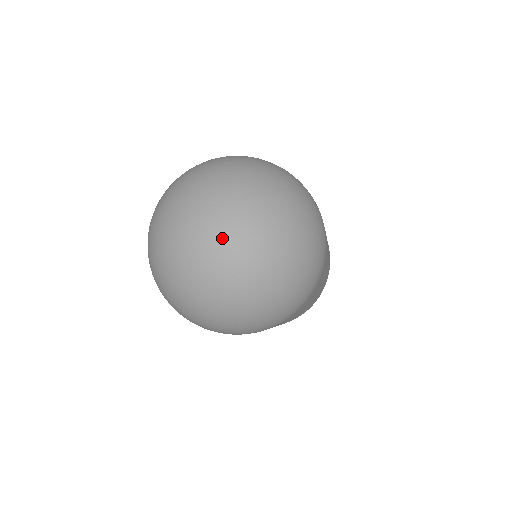
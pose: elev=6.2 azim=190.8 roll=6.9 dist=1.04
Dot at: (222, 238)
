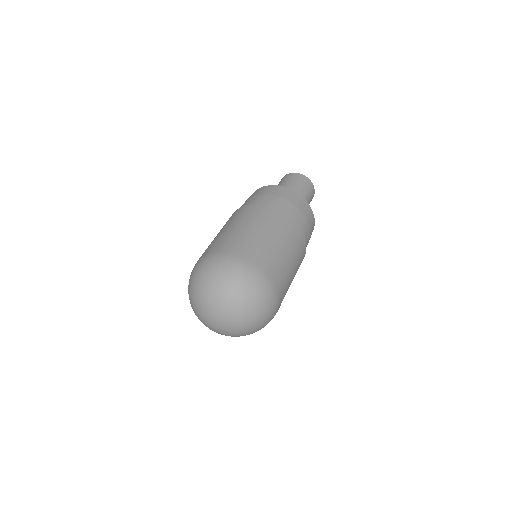
Dot at: (216, 326)
